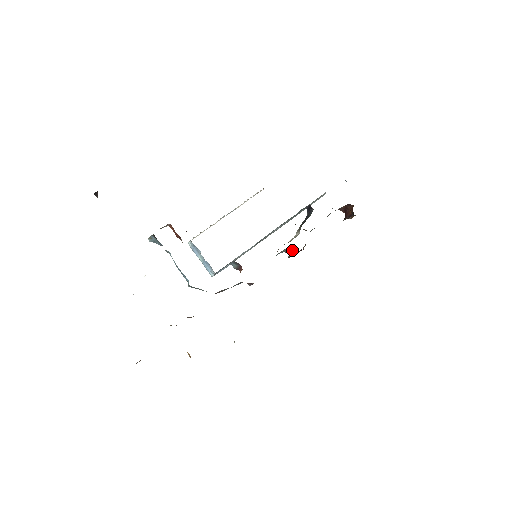
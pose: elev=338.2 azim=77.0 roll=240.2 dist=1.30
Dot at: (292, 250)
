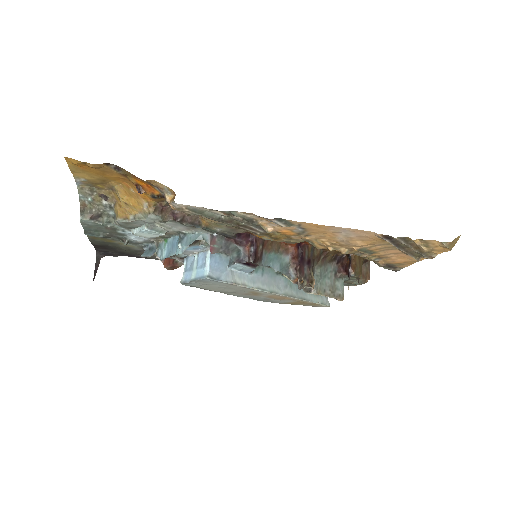
Dot at: (295, 257)
